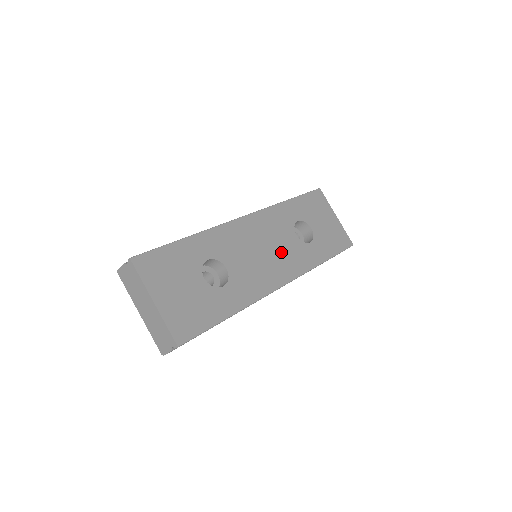
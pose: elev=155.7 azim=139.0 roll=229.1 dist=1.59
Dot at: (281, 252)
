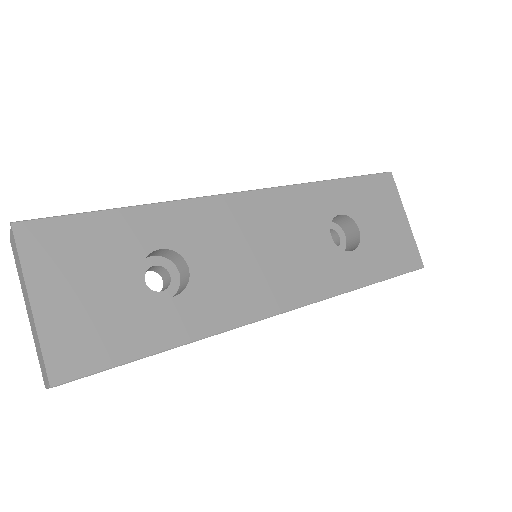
Dot at: (296, 258)
